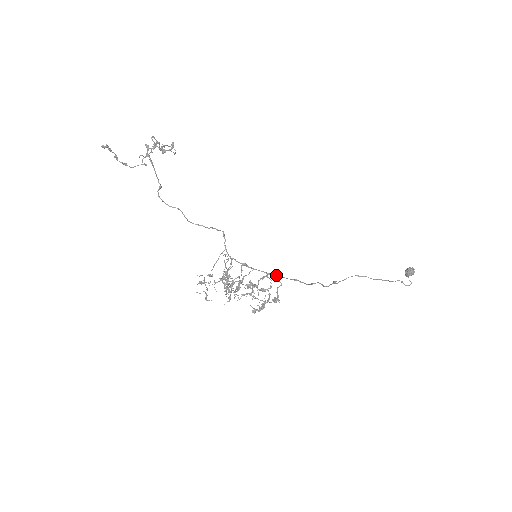
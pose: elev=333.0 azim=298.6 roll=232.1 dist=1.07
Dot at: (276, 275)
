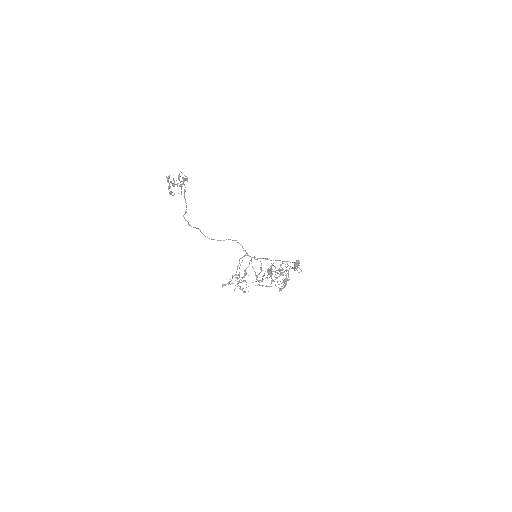
Dot at: (286, 261)
